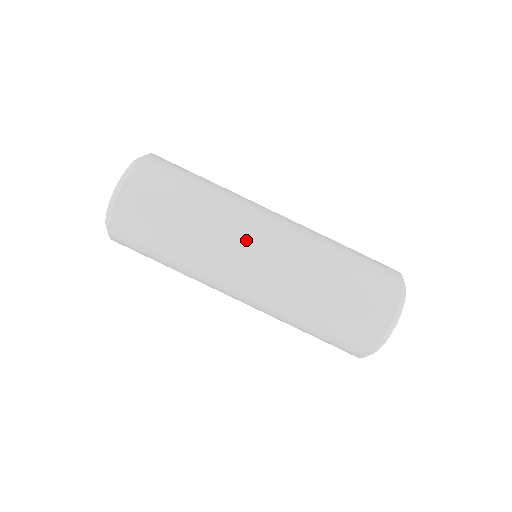
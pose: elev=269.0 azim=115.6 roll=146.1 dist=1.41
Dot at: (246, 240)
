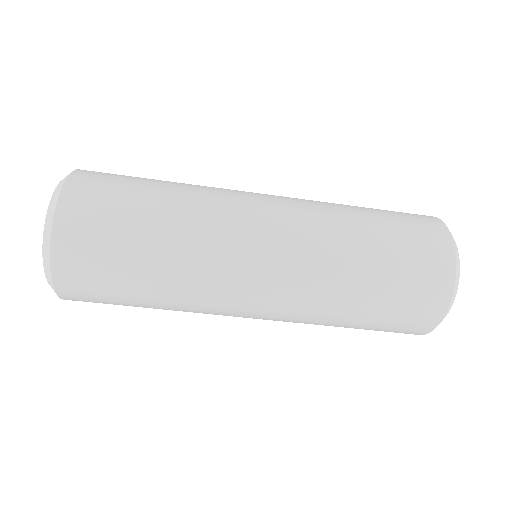
Dot at: (240, 271)
